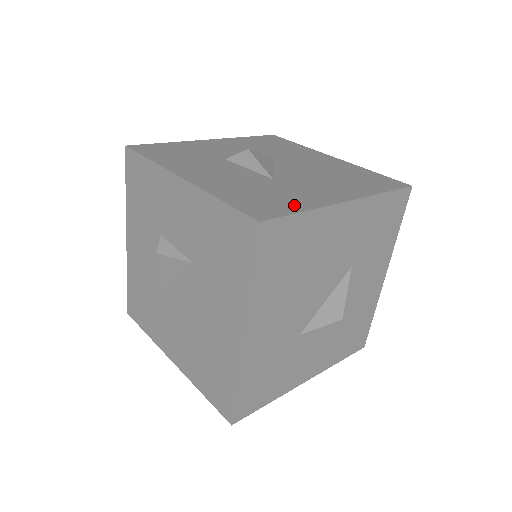
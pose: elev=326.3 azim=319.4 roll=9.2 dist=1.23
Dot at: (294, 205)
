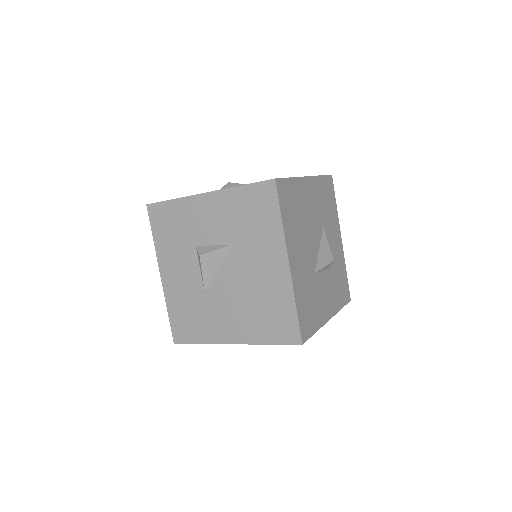
Dot at: occluded
